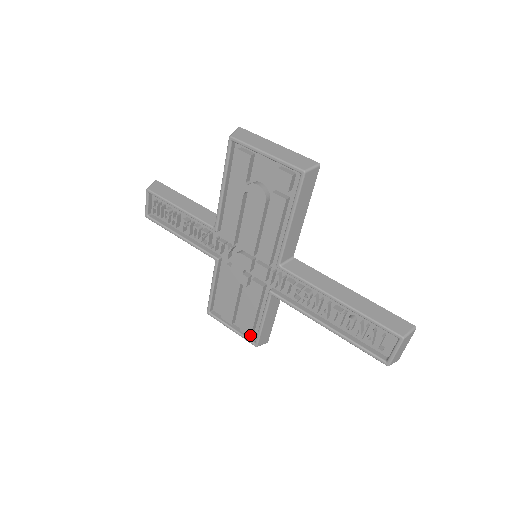
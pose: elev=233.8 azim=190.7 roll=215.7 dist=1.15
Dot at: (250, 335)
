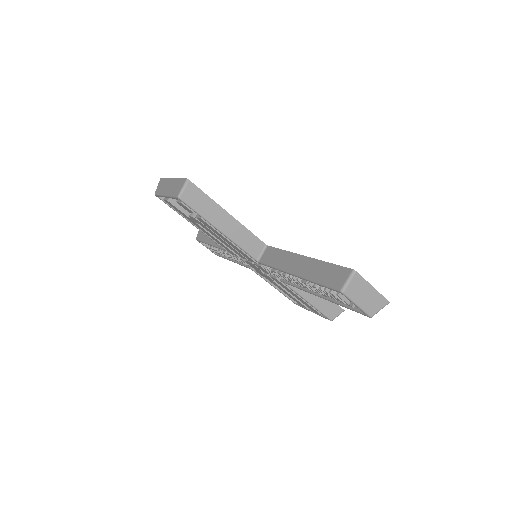
Dot at: occluded
